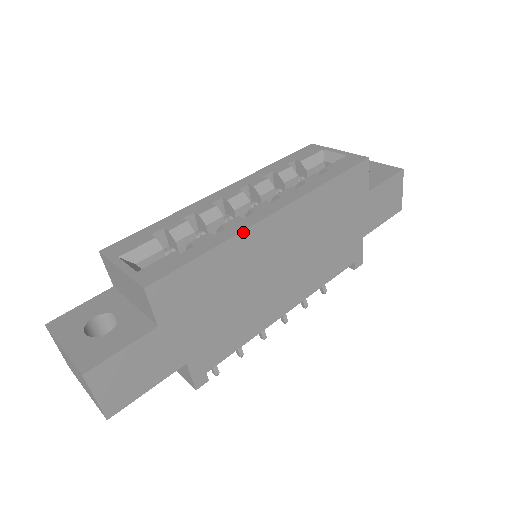
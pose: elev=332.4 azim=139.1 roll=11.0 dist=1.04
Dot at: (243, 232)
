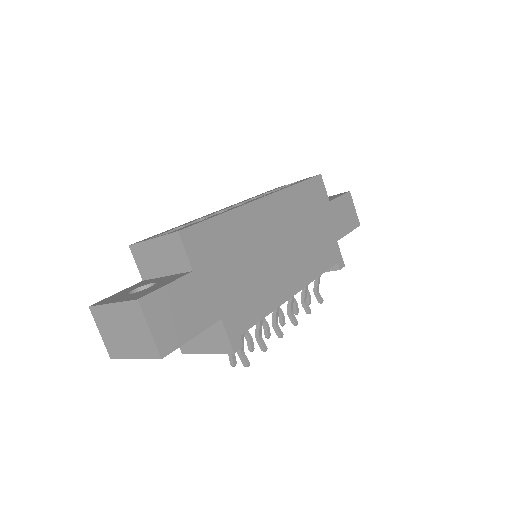
Dot at: (244, 206)
